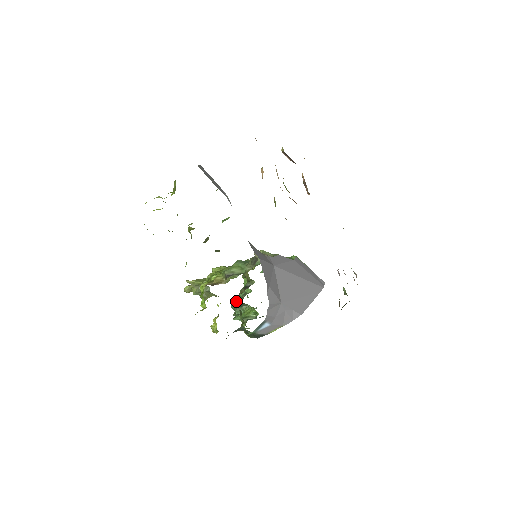
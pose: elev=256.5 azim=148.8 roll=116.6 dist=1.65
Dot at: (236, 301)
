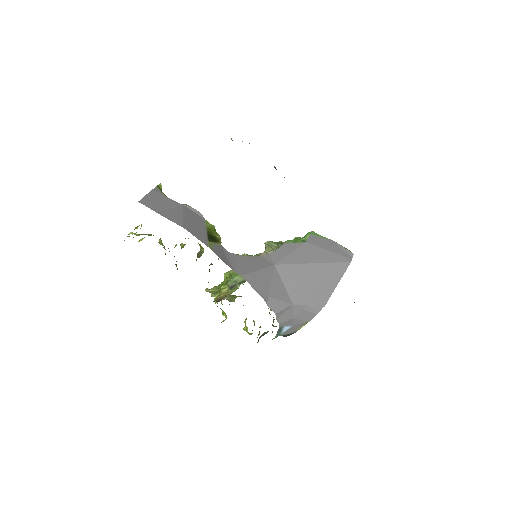
Dot at: occluded
